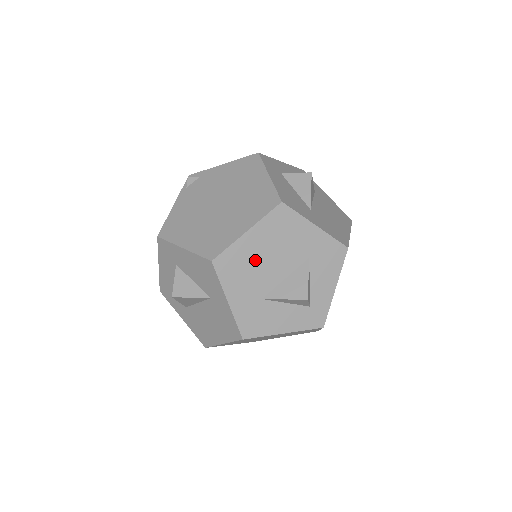
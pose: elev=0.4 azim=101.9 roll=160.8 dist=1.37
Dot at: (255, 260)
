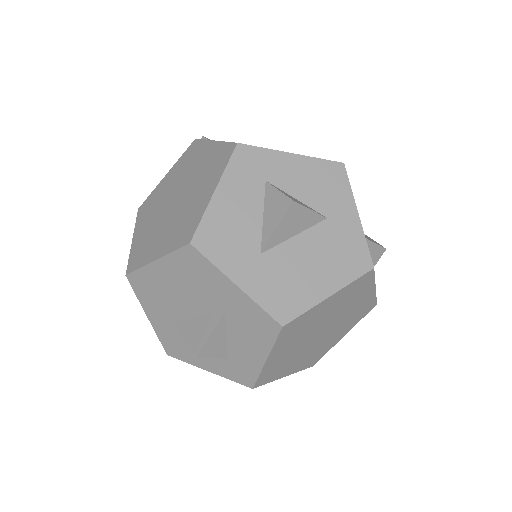
Dot at: occluded
